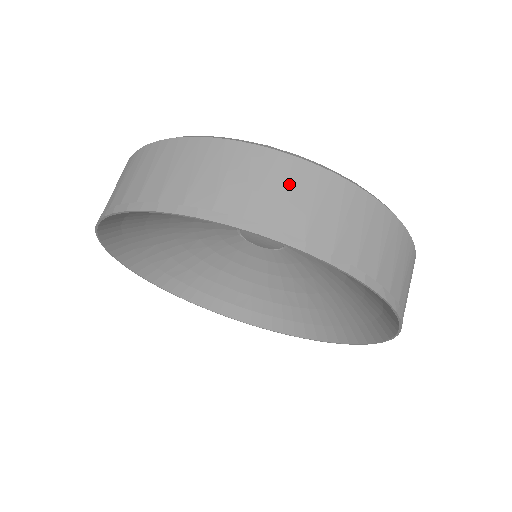
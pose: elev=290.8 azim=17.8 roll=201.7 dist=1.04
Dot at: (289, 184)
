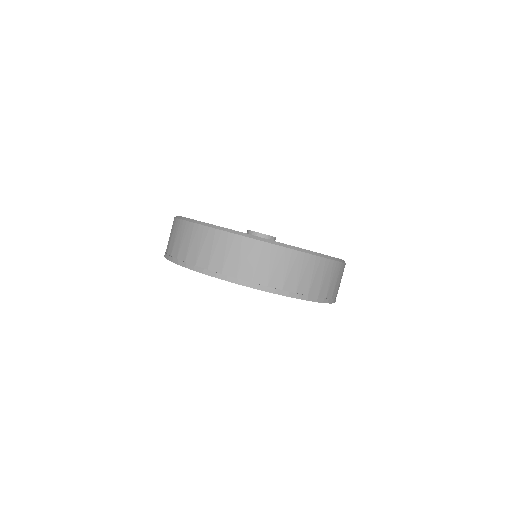
Dot at: (302, 269)
